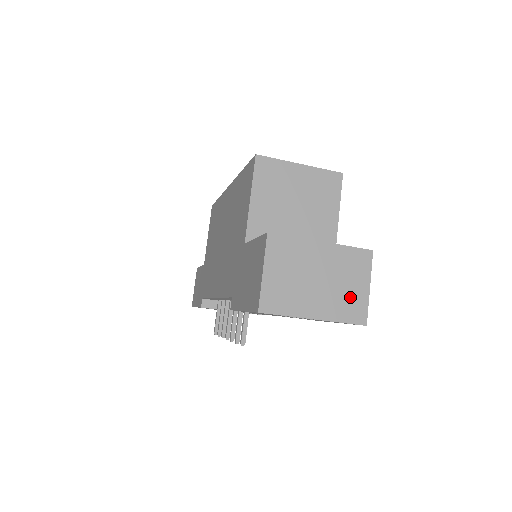
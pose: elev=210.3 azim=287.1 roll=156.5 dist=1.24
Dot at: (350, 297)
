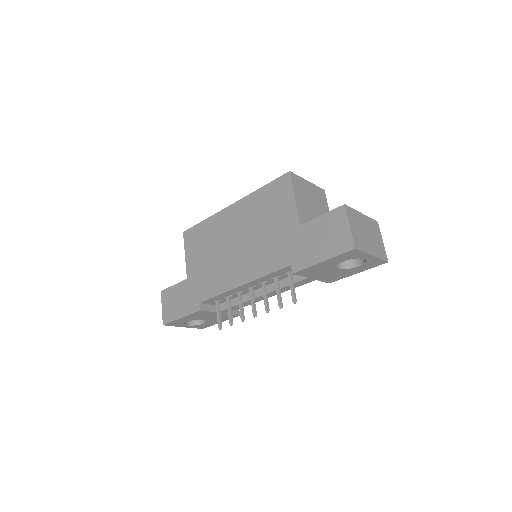
Dot at: (379, 246)
